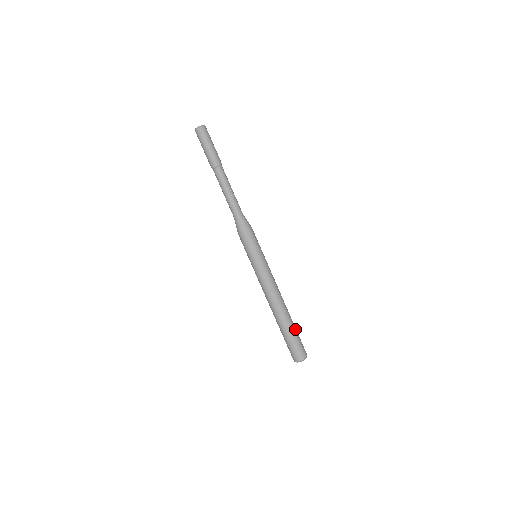
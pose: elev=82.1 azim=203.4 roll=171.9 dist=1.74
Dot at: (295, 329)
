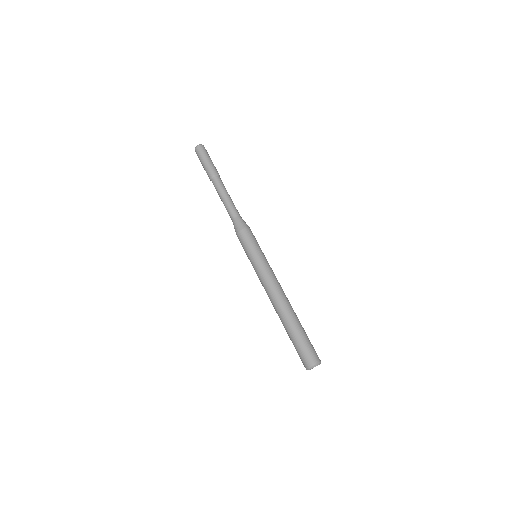
Dot at: (303, 330)
